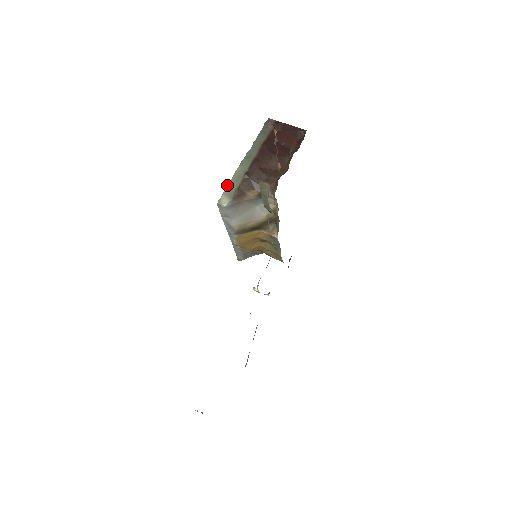
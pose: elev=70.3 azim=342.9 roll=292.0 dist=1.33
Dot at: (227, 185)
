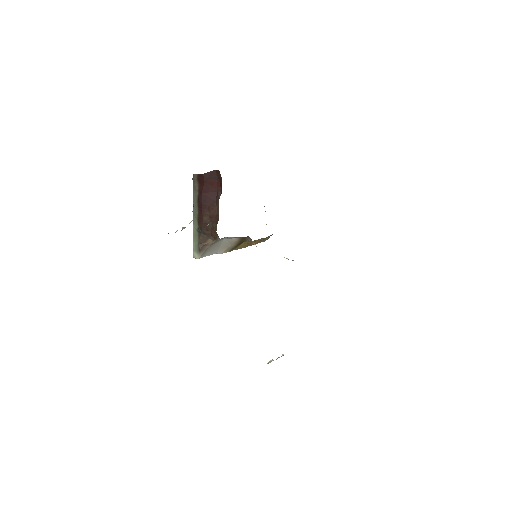
Dot at: occluded
